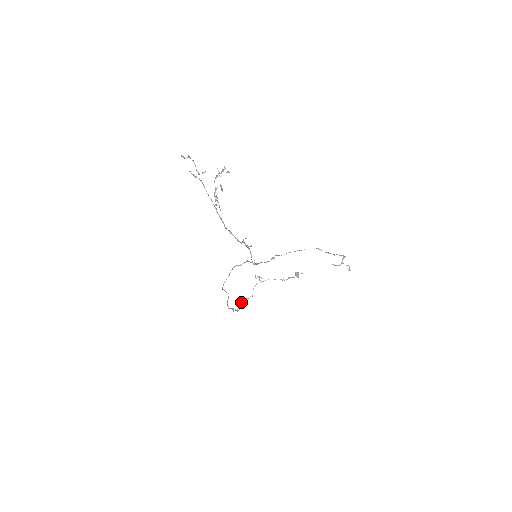
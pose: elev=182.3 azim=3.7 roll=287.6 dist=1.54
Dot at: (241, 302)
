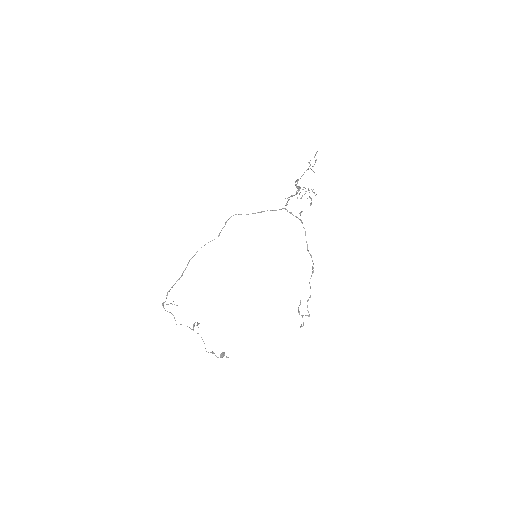
Dot at: (174, 304)
